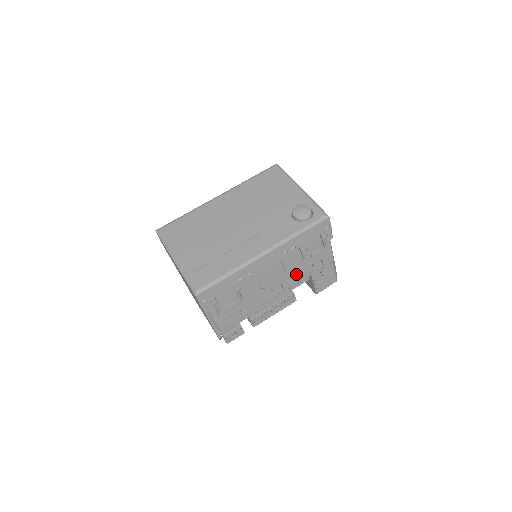
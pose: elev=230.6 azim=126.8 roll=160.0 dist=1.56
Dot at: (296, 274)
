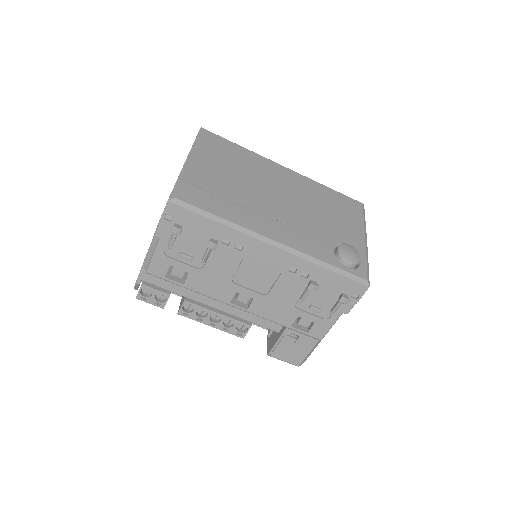
Dot at: (276, 307)
